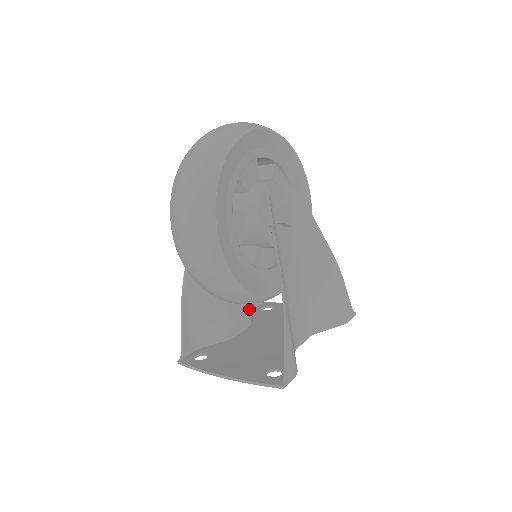
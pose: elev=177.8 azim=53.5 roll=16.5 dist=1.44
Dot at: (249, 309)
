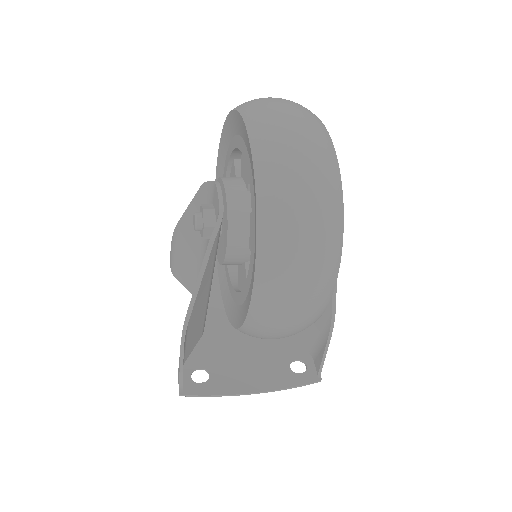
Dot at: occluded
